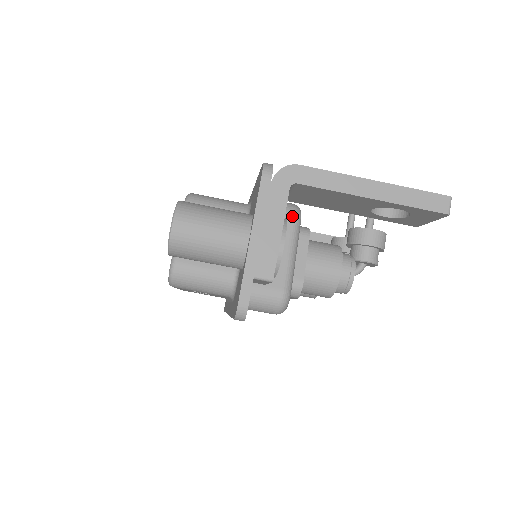
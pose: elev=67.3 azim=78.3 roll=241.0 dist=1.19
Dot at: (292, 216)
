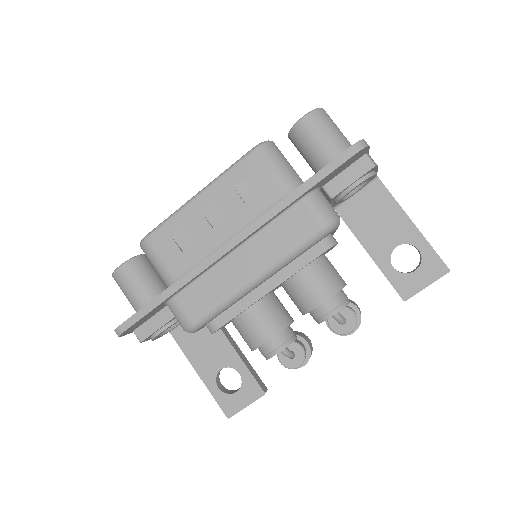
Dot at: occluded
